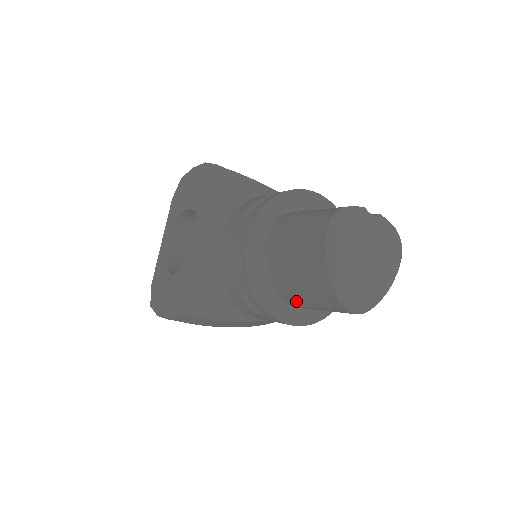
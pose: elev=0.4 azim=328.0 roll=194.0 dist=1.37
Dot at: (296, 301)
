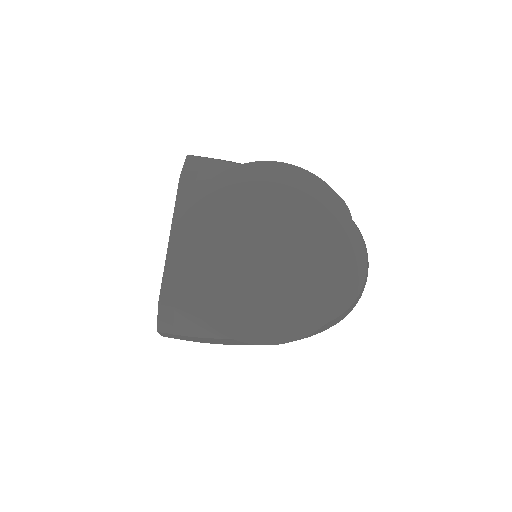
Dot at: occluded
